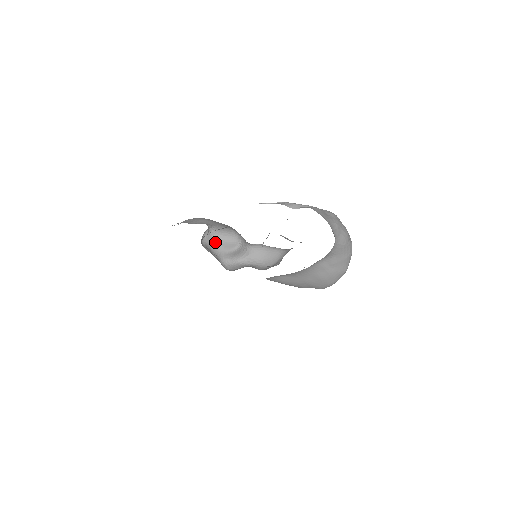
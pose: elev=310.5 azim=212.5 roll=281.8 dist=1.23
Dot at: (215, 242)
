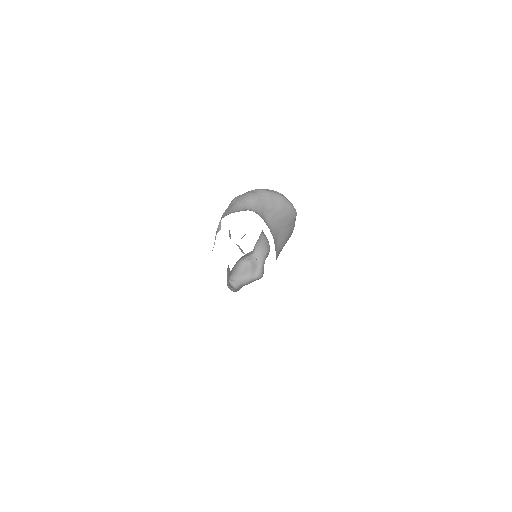
Dot at: (241, 278)
